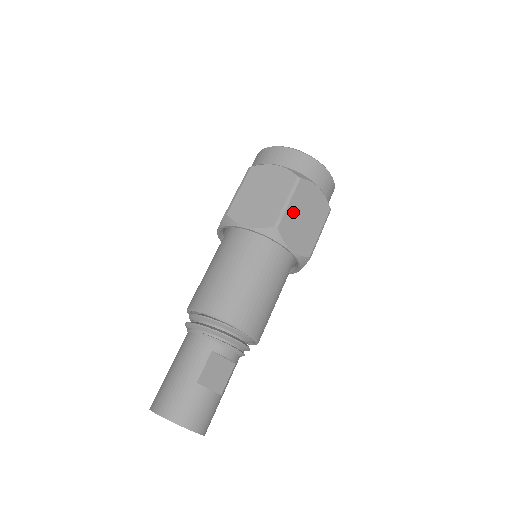
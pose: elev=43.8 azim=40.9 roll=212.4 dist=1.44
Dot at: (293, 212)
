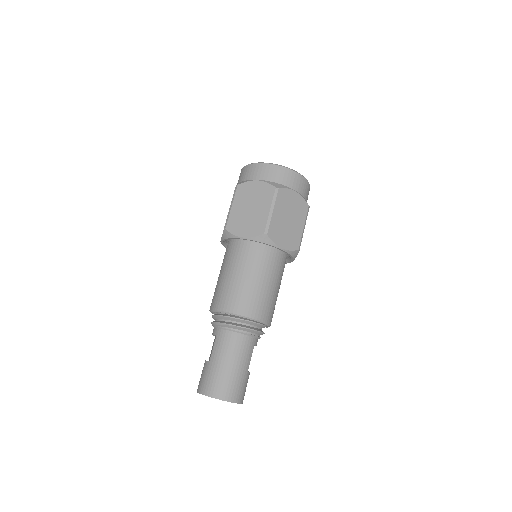
Dot at: occluded
